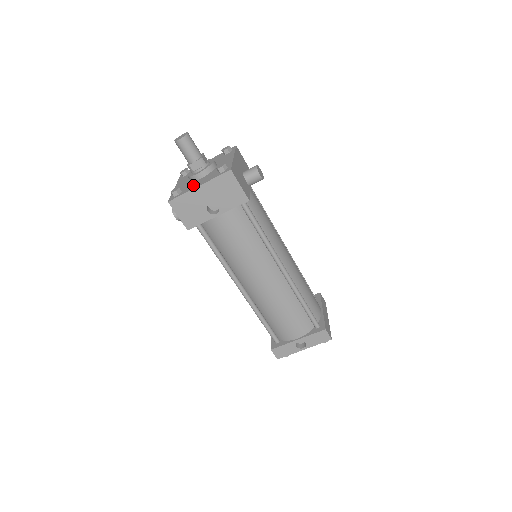
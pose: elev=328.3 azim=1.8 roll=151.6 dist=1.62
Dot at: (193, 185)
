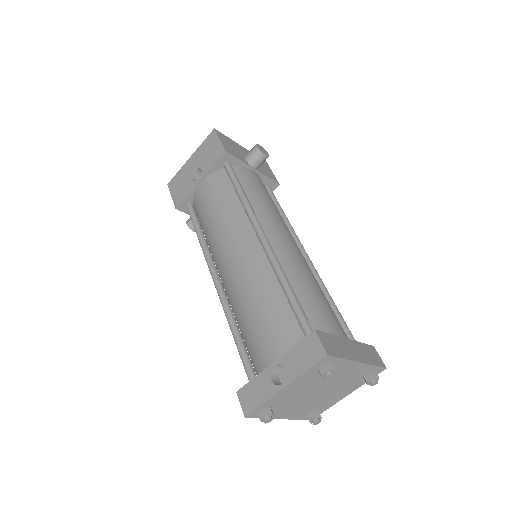
Dot at: occluded
